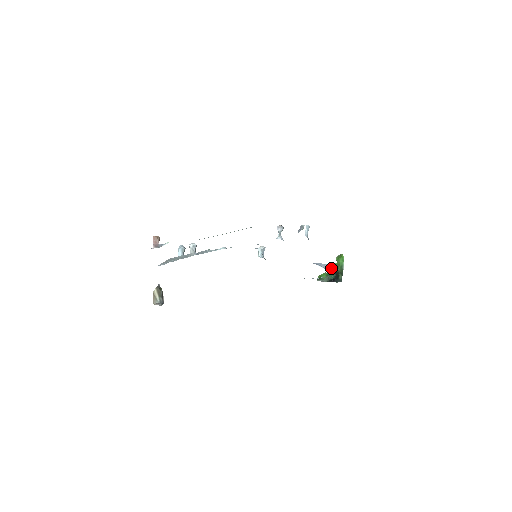
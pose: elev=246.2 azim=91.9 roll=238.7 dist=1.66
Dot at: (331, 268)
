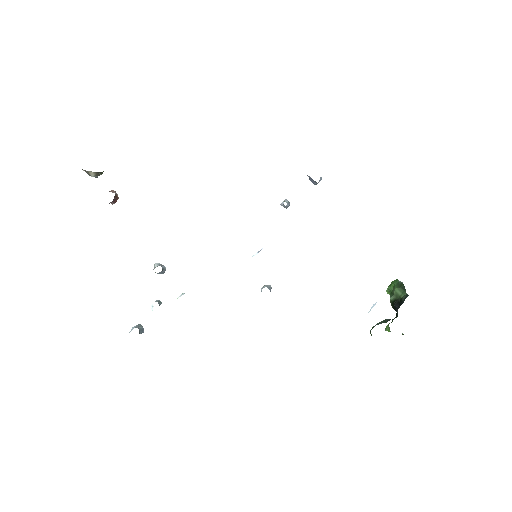
Dot at: (388, 324)
